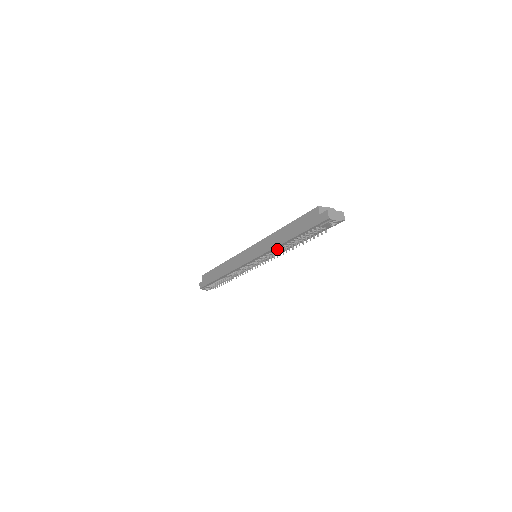
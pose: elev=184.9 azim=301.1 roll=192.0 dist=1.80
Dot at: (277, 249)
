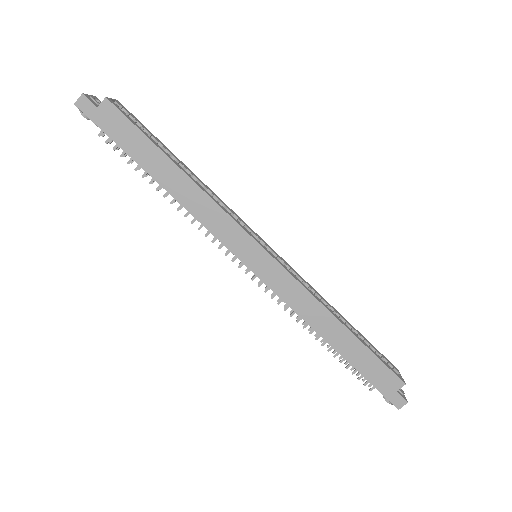
Dot at: occluded
